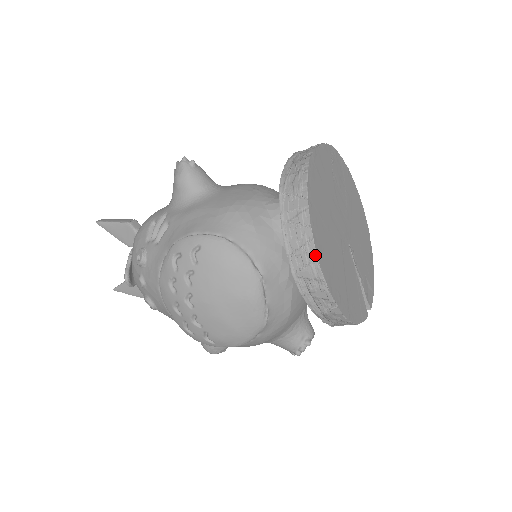
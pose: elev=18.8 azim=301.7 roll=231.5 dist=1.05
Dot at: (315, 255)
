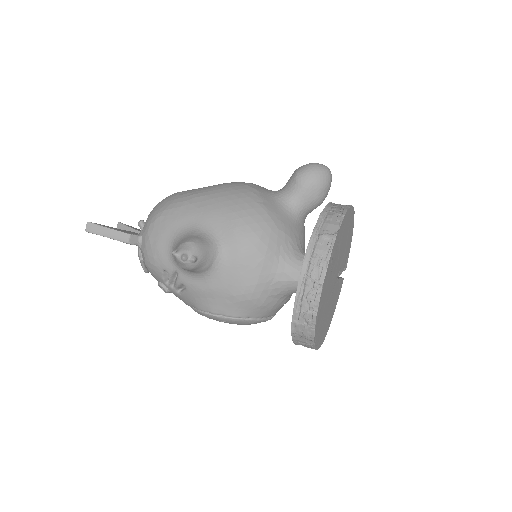
Dot at: occluded
